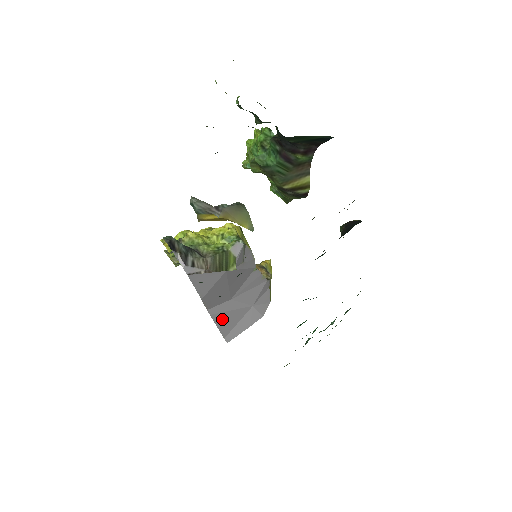
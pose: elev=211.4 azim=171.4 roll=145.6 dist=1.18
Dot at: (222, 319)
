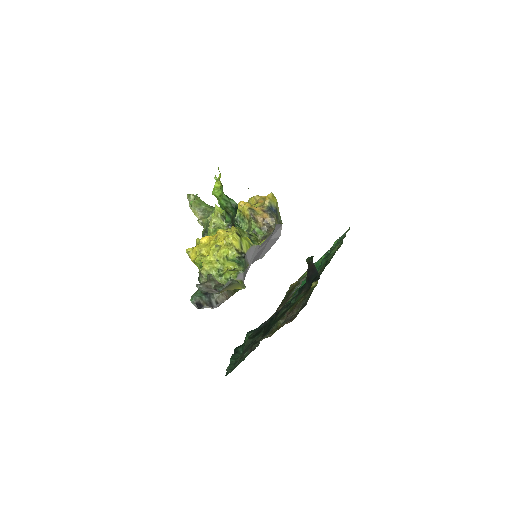
Dot at: occluded
